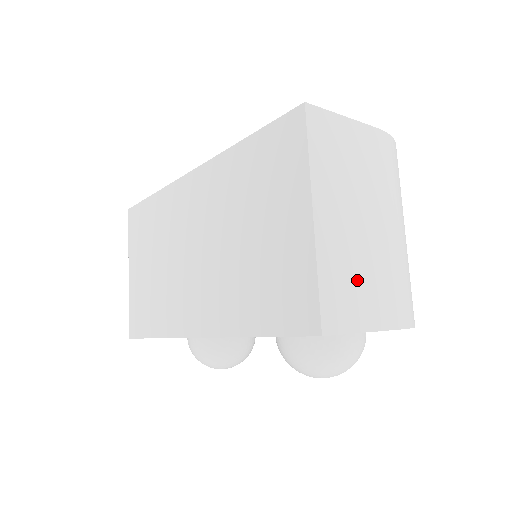
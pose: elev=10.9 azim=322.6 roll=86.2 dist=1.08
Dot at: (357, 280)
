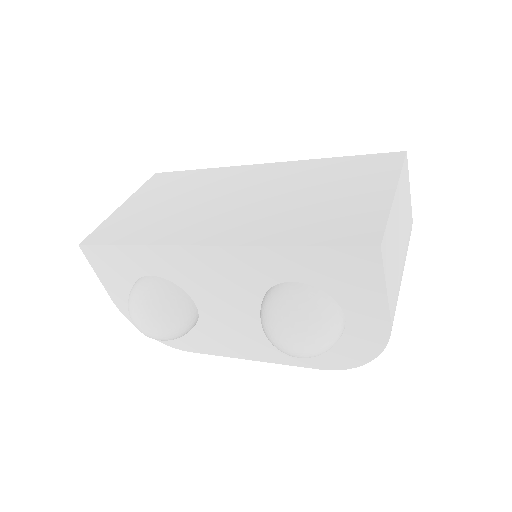
Dot at: (393, 257)
